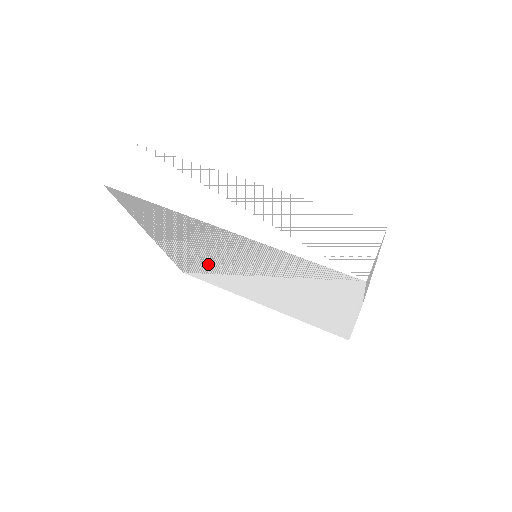
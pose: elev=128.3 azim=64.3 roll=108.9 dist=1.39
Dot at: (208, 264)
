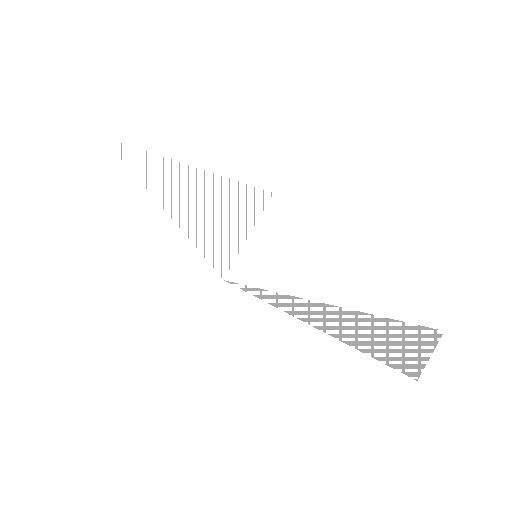
Dot at: occluded
